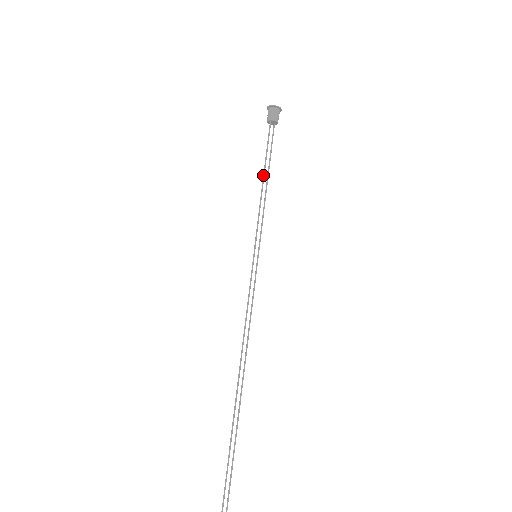
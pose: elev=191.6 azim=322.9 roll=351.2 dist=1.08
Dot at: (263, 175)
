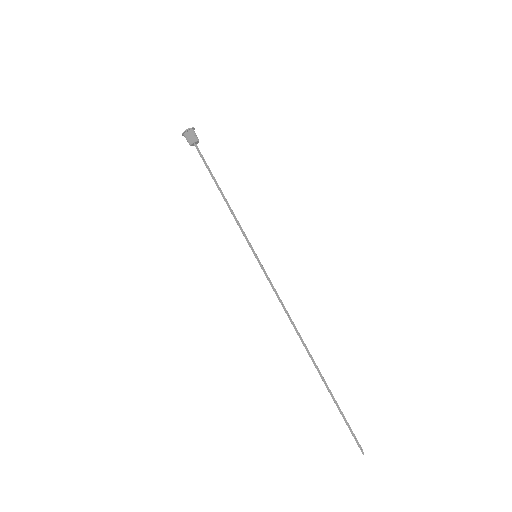
Dot at: (219, 190)
